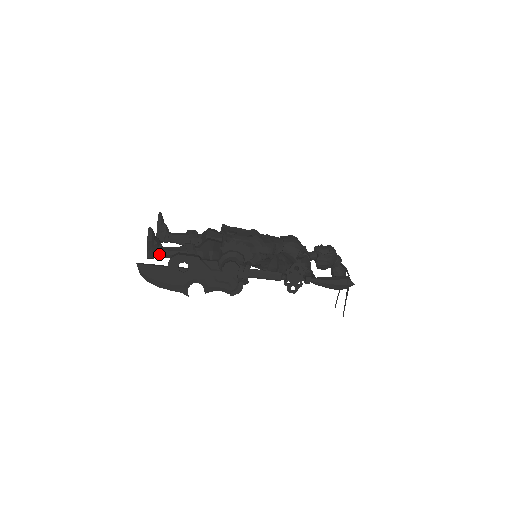
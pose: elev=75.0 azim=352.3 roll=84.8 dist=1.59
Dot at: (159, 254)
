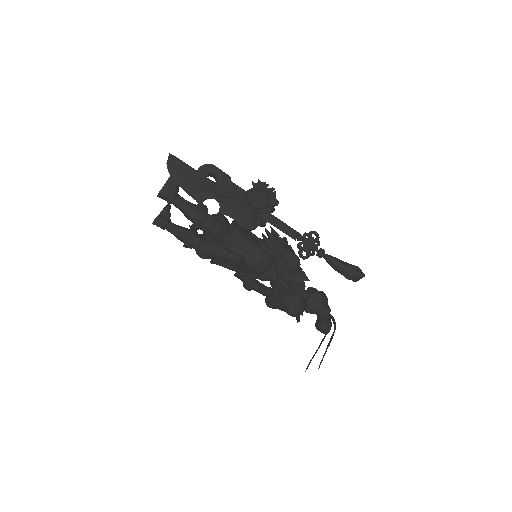
Dot at: (173, 194)
